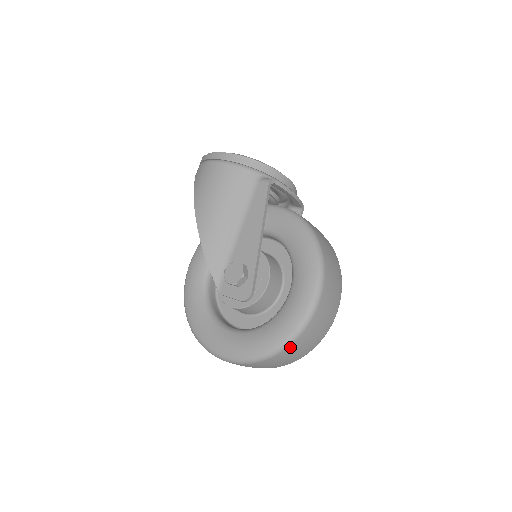
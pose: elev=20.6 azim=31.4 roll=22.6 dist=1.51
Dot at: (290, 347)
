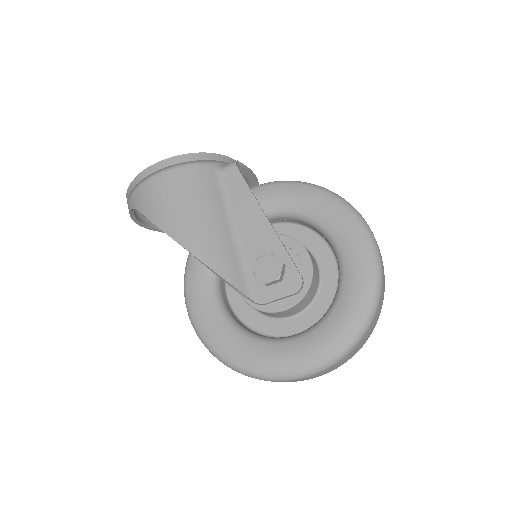
Dot at: (378, 306)
